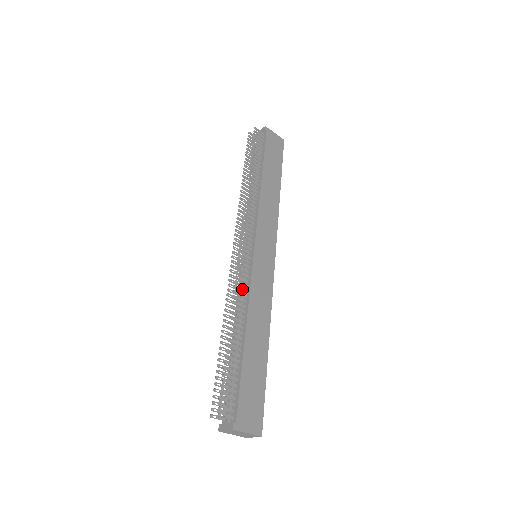
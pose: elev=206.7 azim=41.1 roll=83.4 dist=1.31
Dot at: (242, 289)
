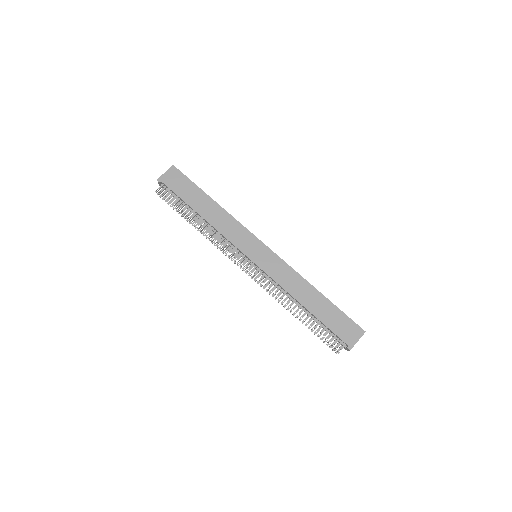
Dot at: (274, 288)
